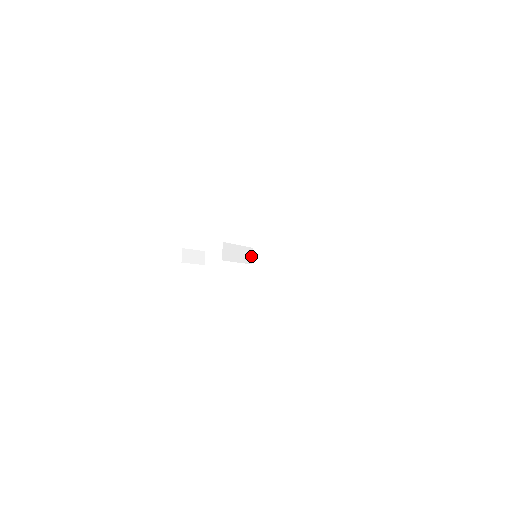
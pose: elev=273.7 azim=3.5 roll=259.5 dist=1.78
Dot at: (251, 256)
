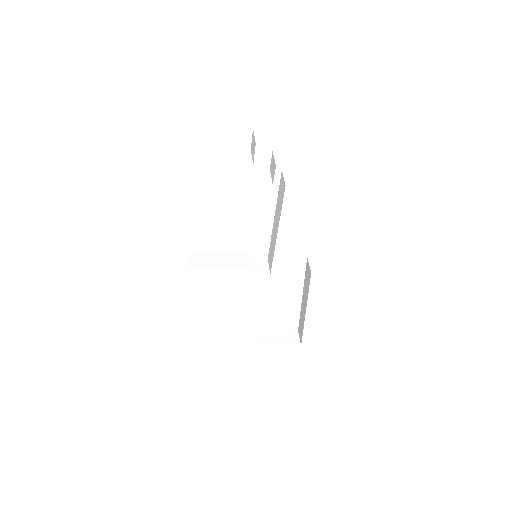
Dot at: (256, 262)
